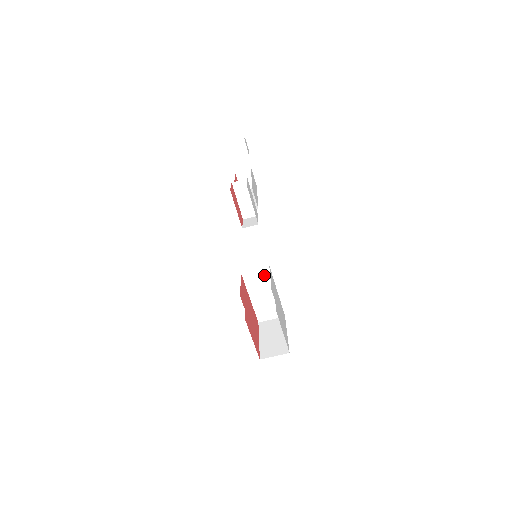
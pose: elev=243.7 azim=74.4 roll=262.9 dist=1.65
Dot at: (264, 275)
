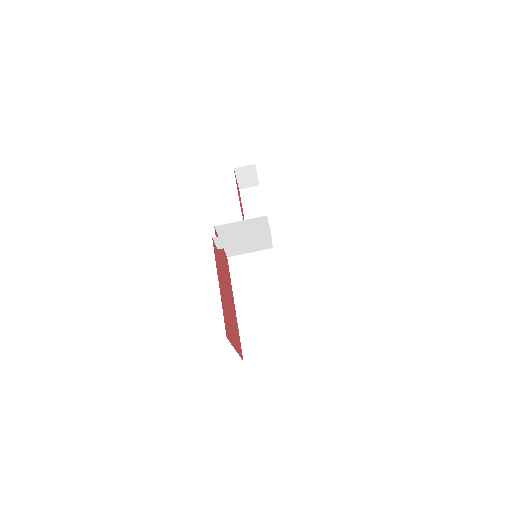
Dot at: (263, 265)
